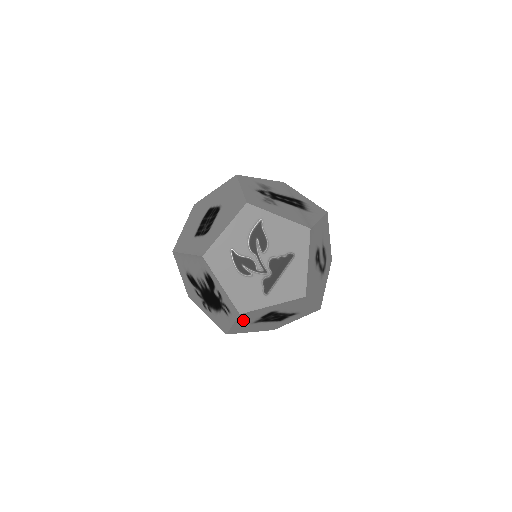
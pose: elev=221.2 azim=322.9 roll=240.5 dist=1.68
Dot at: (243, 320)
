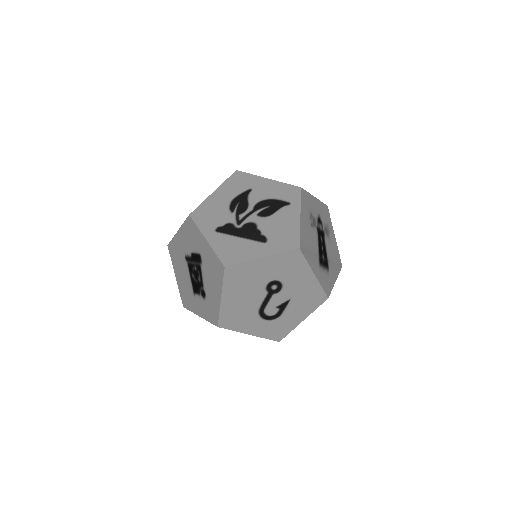
Dot at: (185, 235)
